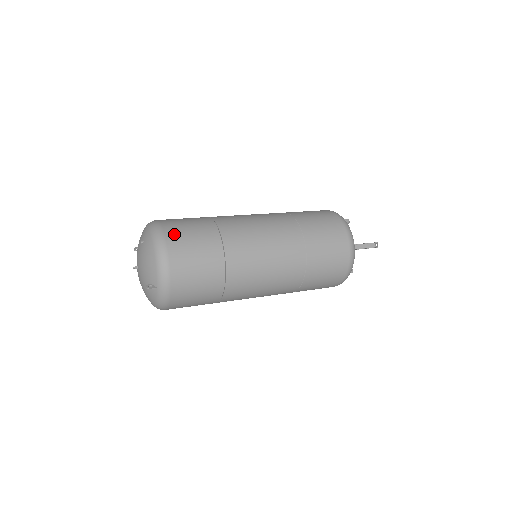
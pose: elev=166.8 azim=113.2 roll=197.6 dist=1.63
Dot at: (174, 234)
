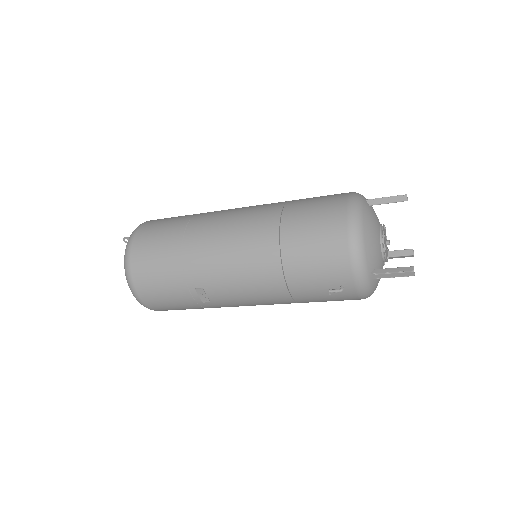
Dot at: occluded
